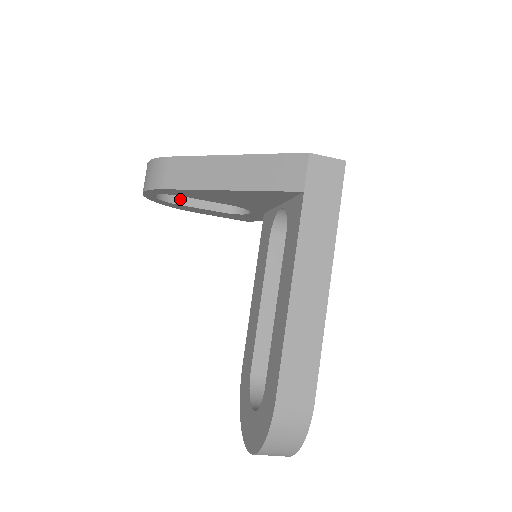
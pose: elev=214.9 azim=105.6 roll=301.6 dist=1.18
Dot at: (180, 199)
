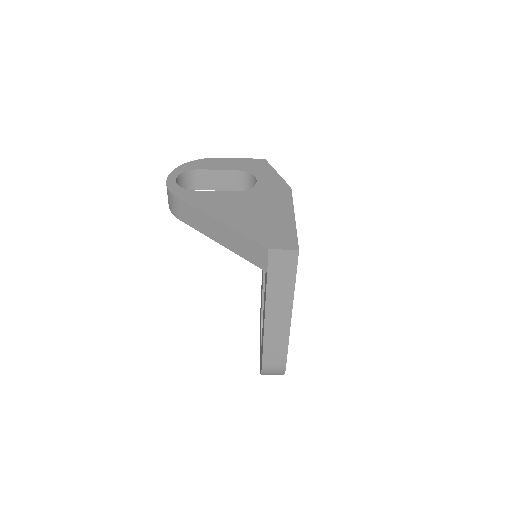
Dot at: (201, 186)
